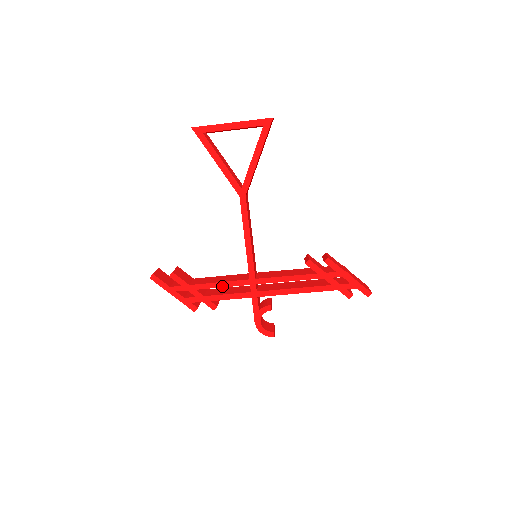
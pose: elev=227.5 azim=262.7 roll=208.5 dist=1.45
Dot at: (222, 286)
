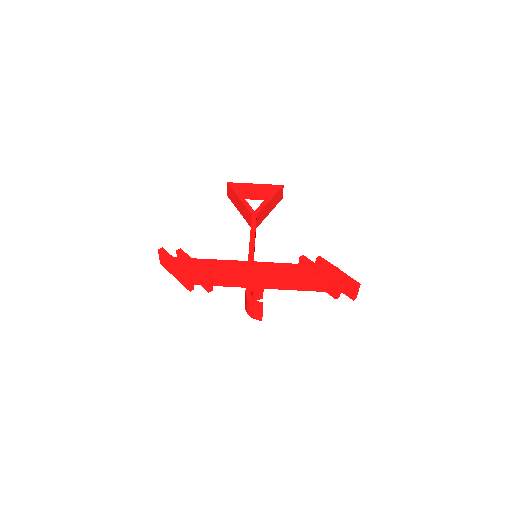
Dot at: (222, 262)
